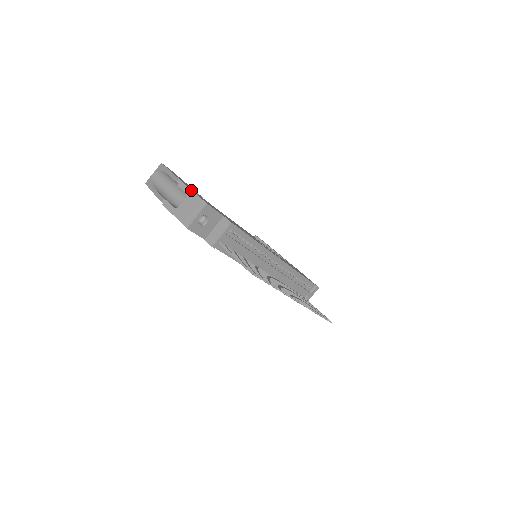
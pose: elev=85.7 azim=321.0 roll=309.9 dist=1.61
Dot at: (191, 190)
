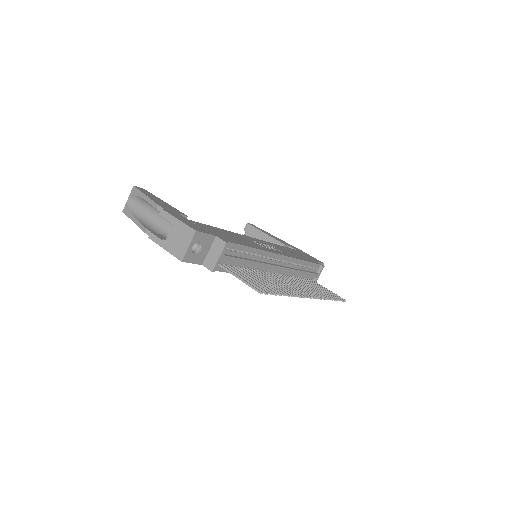
Dot at: (175, 218)
